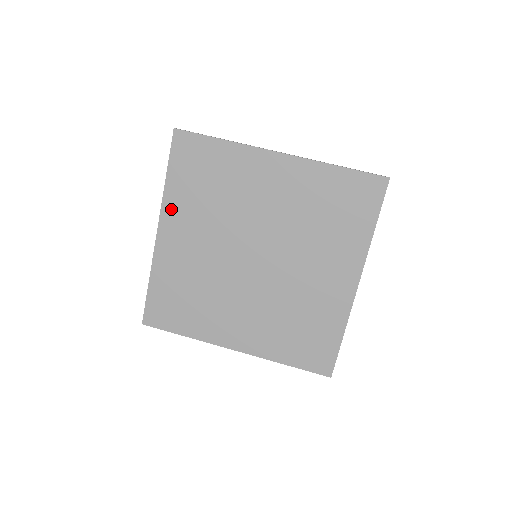
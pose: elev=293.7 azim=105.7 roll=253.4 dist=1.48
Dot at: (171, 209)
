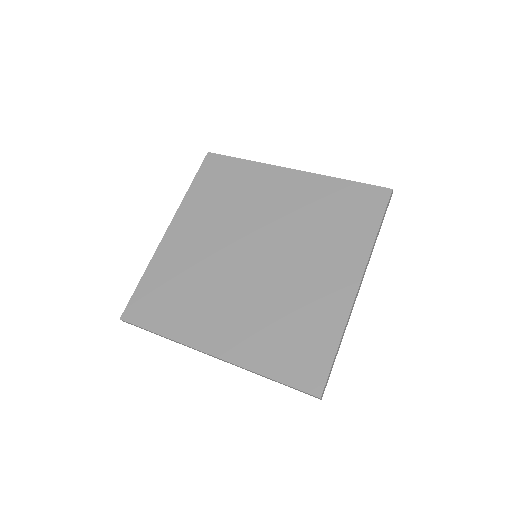
Dot at: (186, 211)
